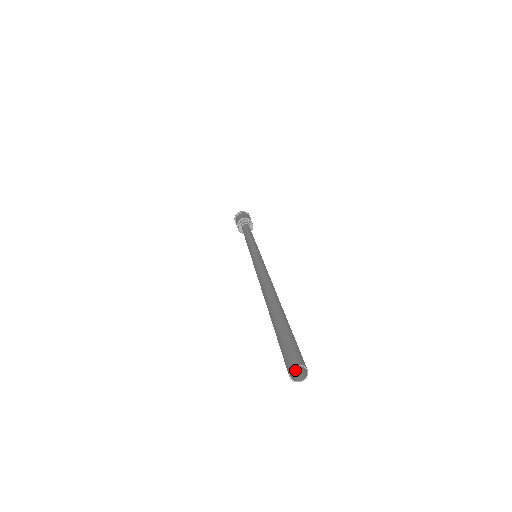
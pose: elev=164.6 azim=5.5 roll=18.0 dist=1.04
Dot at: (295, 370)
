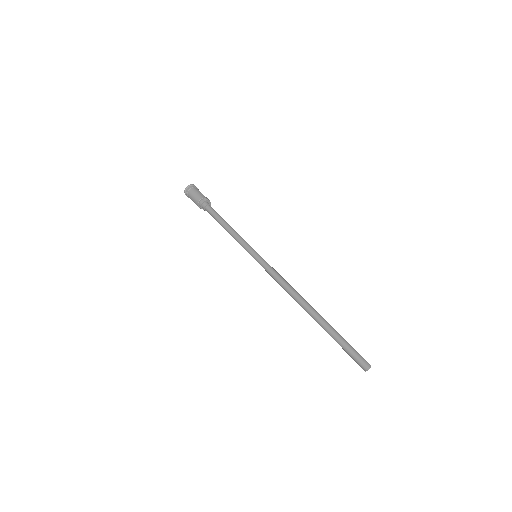
Dot at: occluded
